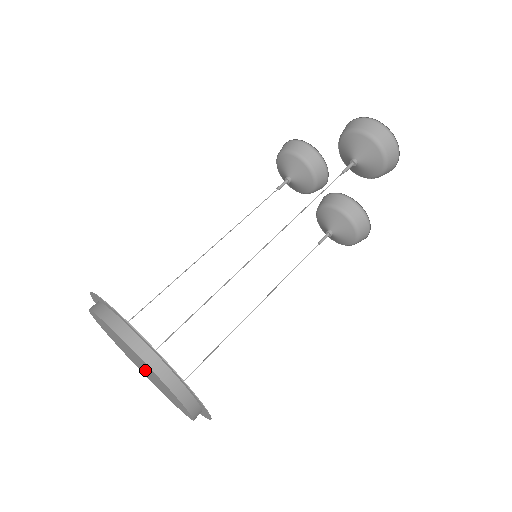
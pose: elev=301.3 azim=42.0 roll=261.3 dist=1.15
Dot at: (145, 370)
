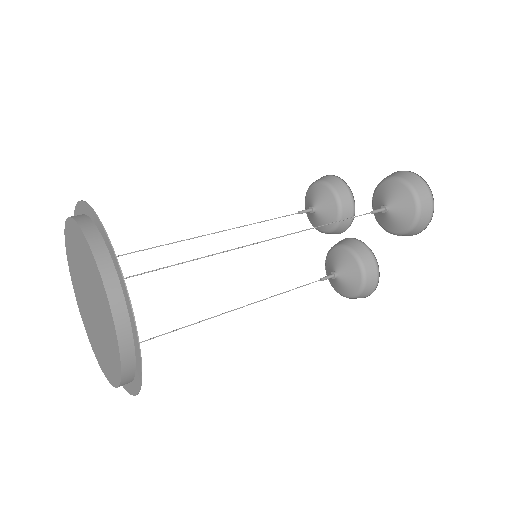
Dot at: (93, 310)
